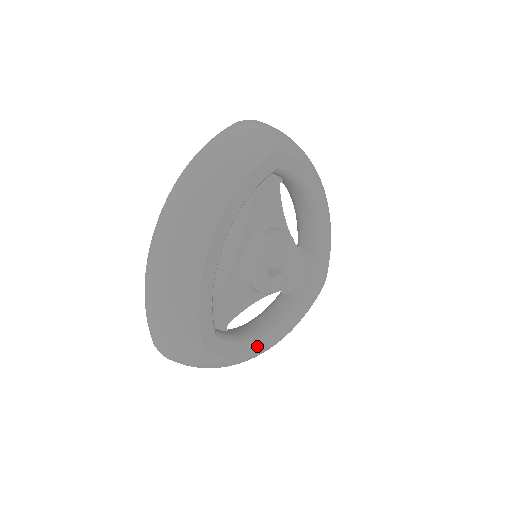
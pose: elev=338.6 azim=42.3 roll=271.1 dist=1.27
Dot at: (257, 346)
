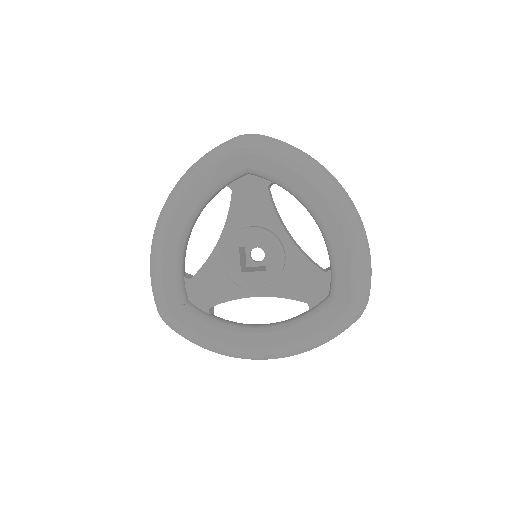
Dot at: (236, 339)
